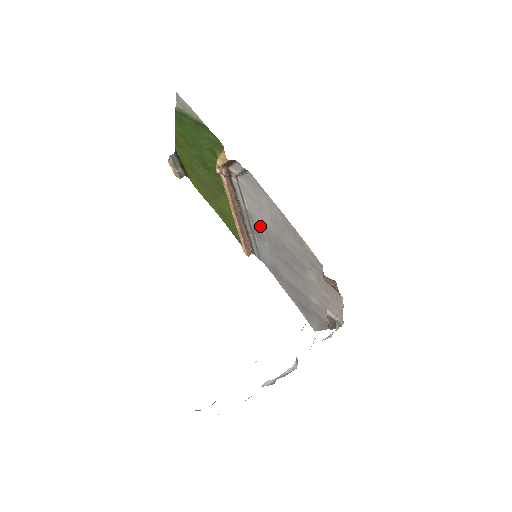
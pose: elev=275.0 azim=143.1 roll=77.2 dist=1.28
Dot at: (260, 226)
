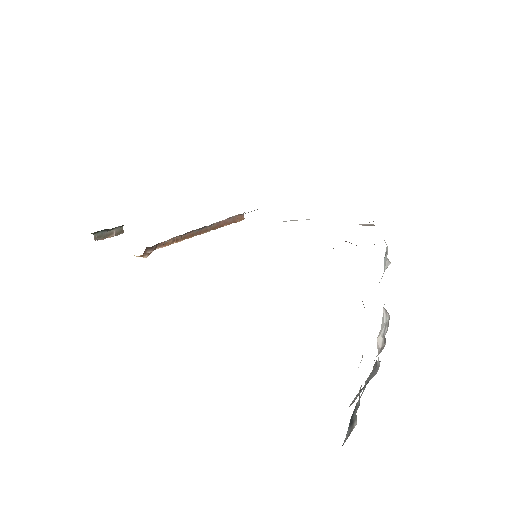
Dot at: occluded
